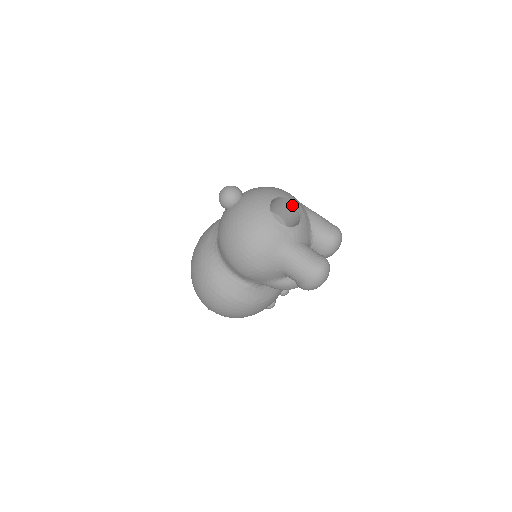
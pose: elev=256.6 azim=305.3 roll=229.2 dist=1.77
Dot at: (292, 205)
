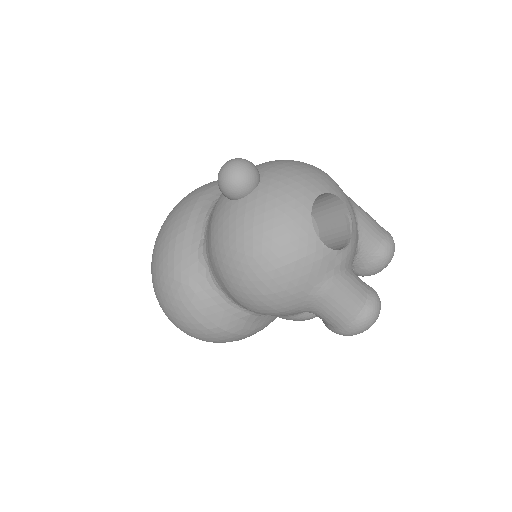
Dot at: (339, 205)
